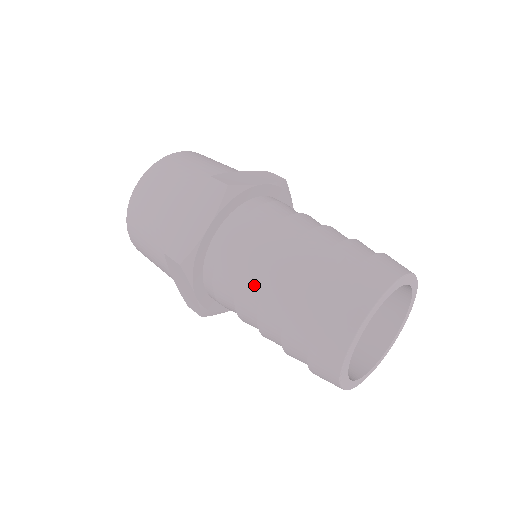
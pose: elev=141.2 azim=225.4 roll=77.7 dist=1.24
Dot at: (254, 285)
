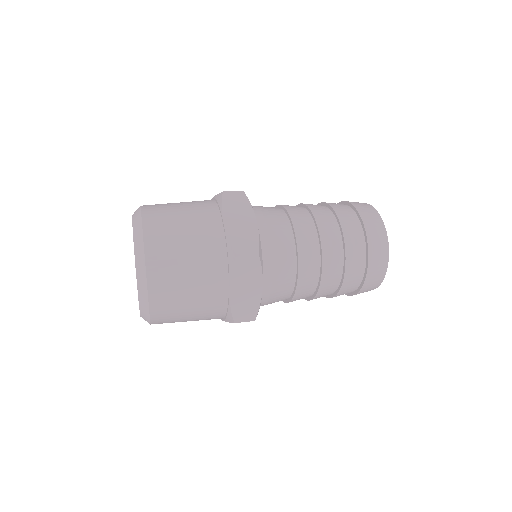
Dot at: (308, 290)
